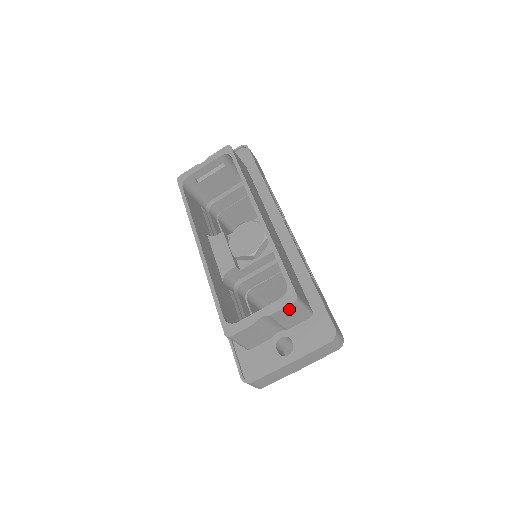
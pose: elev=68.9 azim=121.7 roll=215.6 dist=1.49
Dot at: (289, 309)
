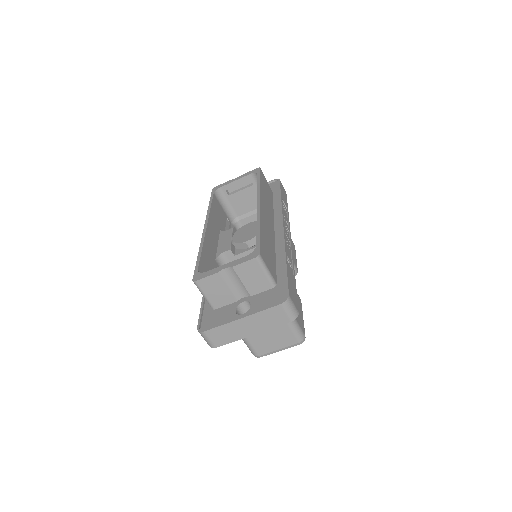
Dot at: (251, 266)
